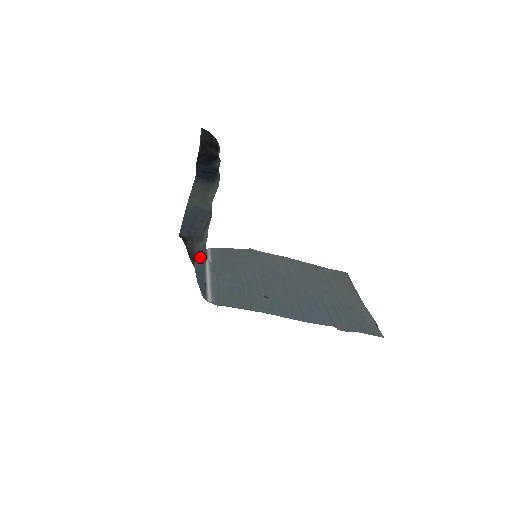
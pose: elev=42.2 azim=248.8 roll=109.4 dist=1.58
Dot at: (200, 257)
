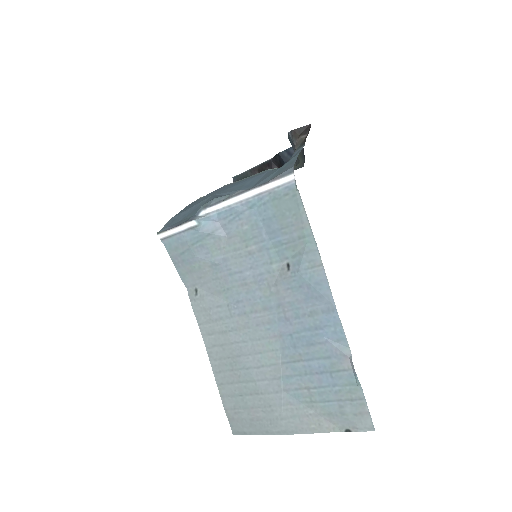
Dot at: occluded
